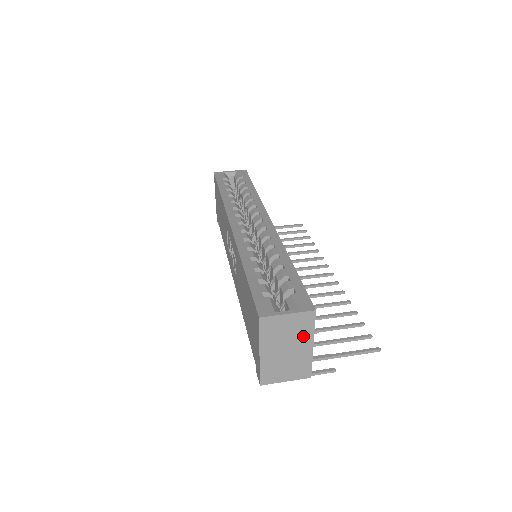
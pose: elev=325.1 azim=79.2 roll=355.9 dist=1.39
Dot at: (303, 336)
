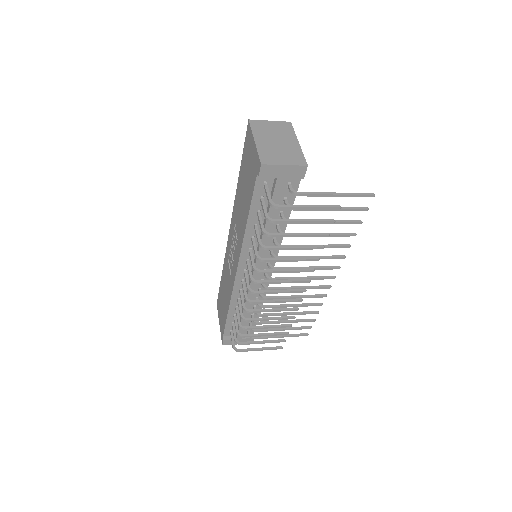
Dot at: (287, 135)
